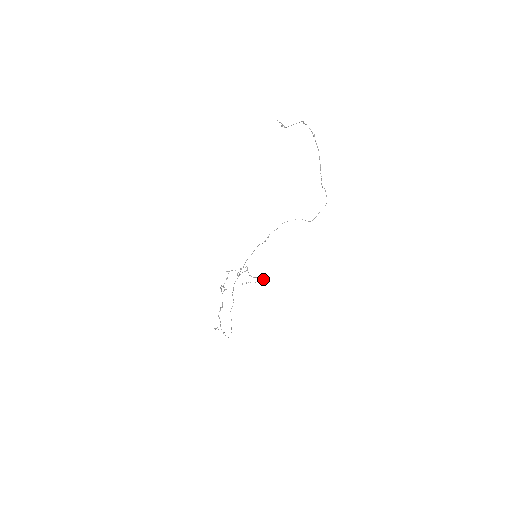
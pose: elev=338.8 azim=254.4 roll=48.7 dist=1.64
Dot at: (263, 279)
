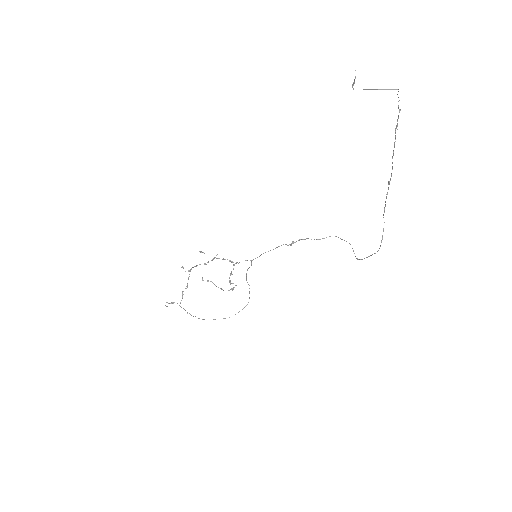
Dot at: (228, 290)
